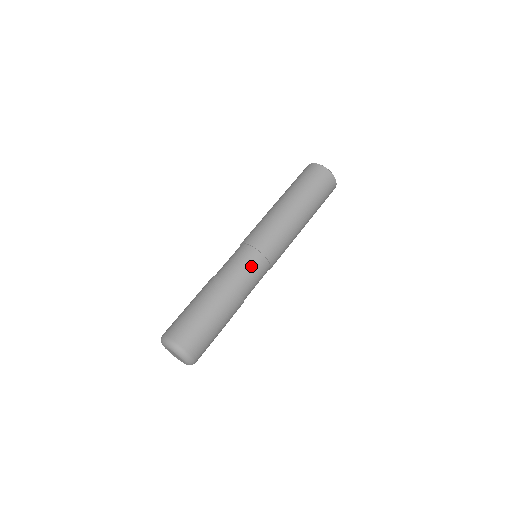
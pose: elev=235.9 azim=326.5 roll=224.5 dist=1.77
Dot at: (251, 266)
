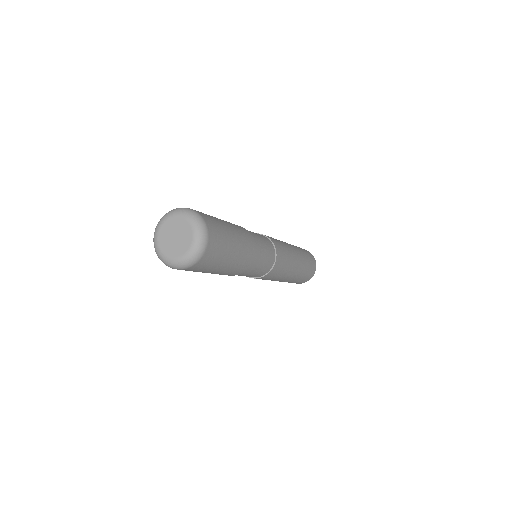
Dot at: (268, 253)
